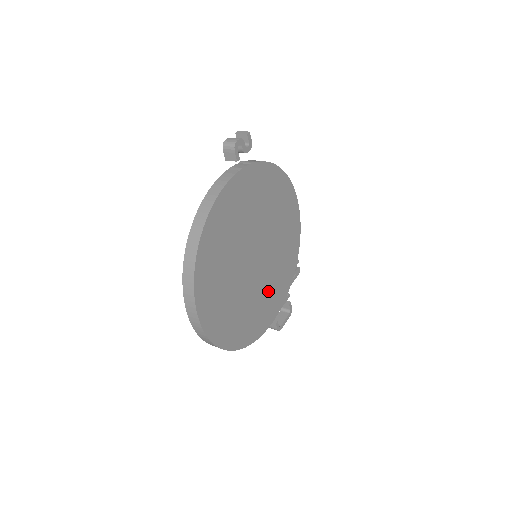
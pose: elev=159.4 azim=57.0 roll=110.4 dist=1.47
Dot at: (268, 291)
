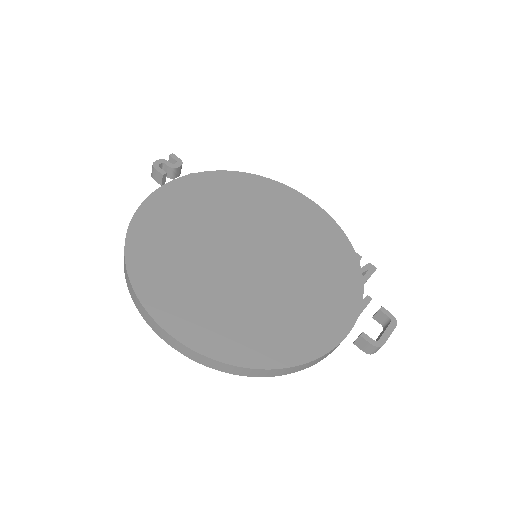
Dot at: (307, 292)
